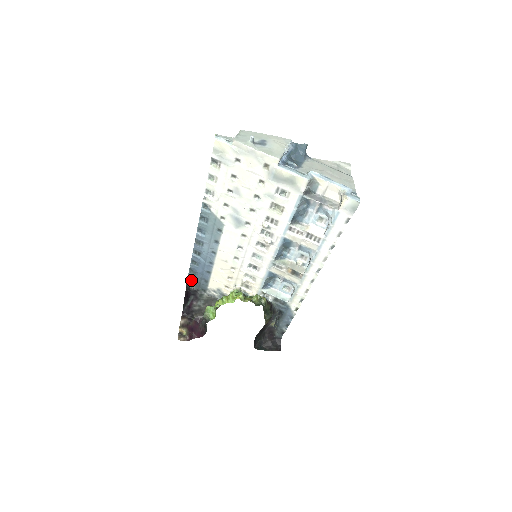
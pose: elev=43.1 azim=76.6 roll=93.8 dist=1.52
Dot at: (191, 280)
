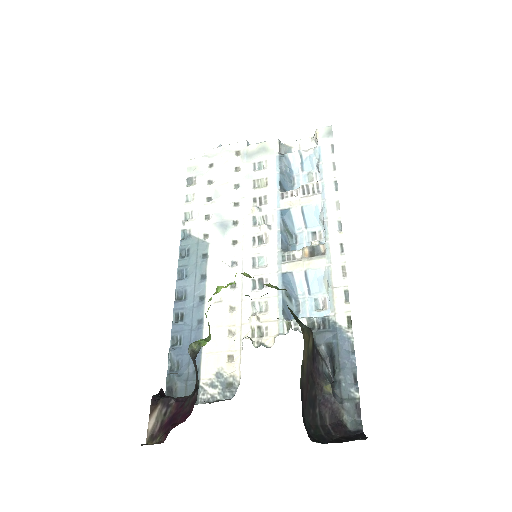
Dot at: (172, 389)
